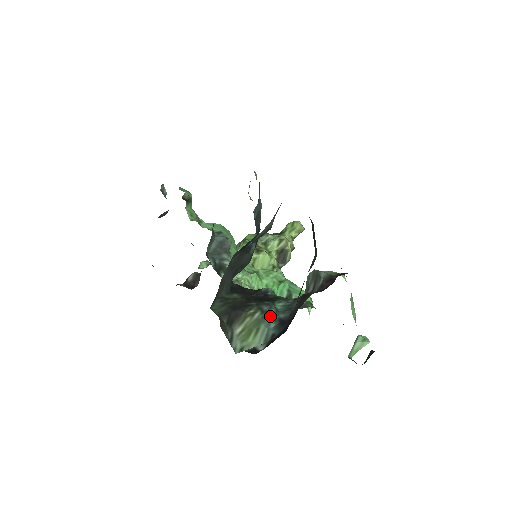
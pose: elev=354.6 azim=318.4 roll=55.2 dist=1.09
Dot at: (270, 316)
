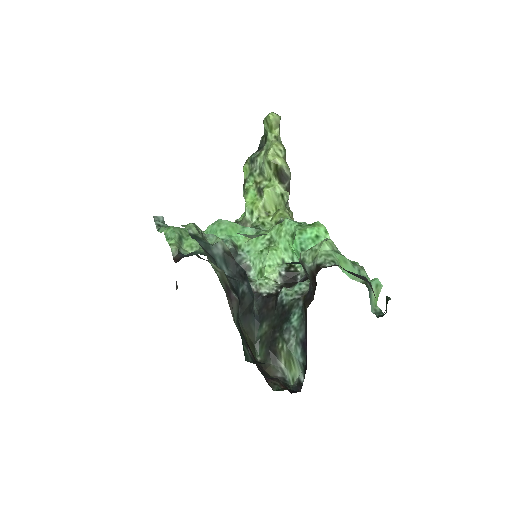
Dot at: (293, 342)
